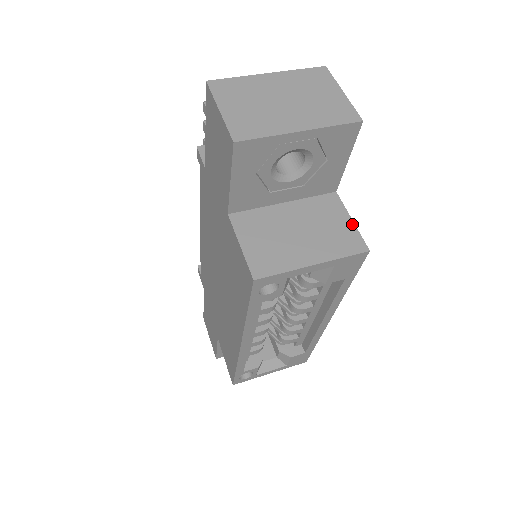
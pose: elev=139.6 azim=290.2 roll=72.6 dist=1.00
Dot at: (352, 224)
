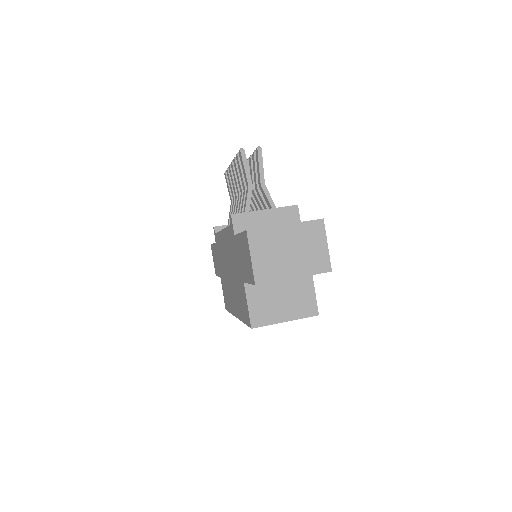
Dot at: (314, 296)
